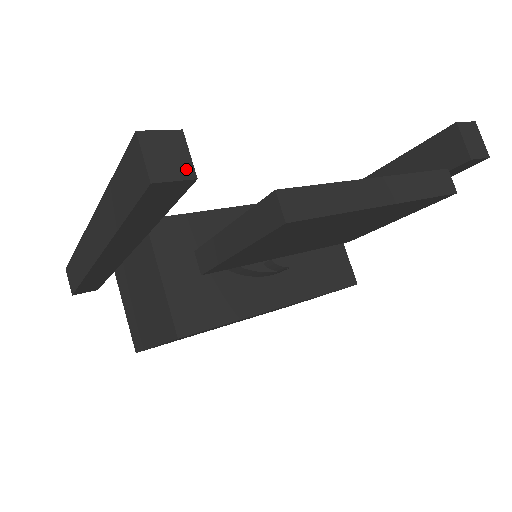
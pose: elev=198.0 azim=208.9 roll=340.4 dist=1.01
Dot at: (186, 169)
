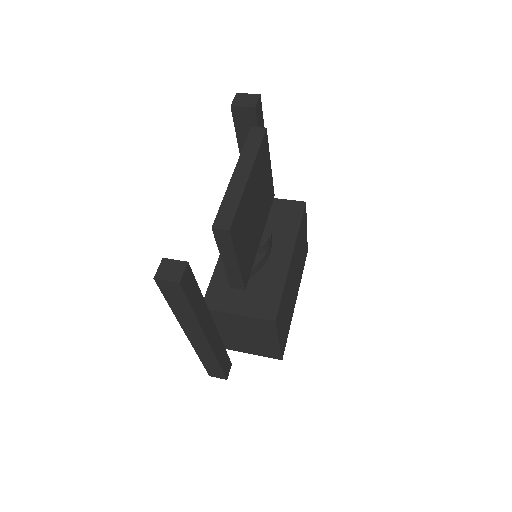
Dot at: (181, 265)
